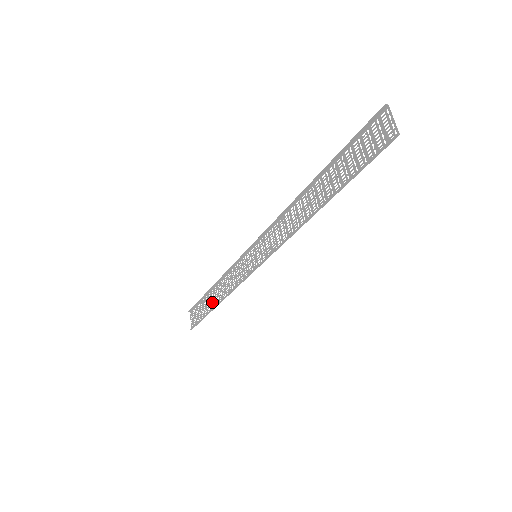
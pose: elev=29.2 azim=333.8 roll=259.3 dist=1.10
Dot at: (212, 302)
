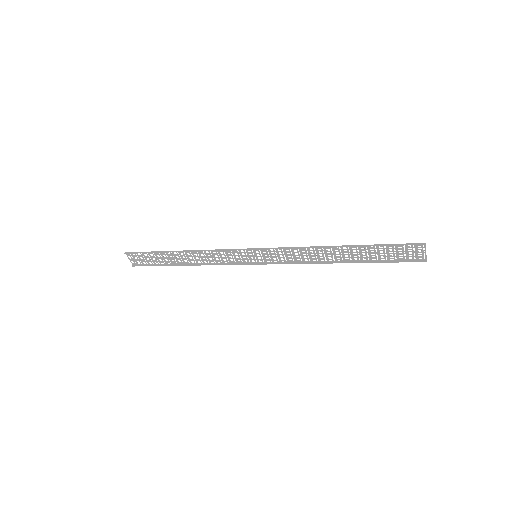
Dot at: (176, 260)
